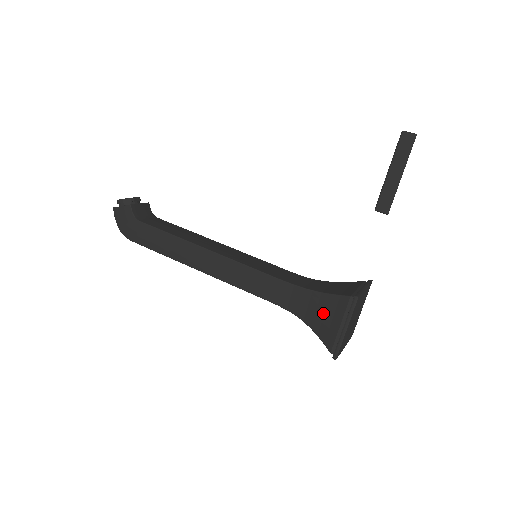
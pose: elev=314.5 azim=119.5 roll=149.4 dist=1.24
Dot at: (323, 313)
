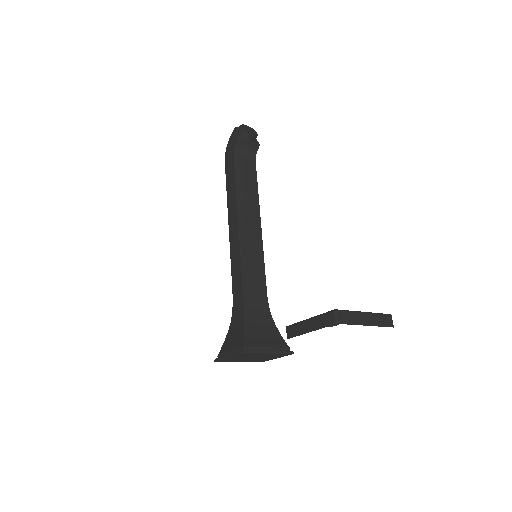
Dot at: (235, 334)
